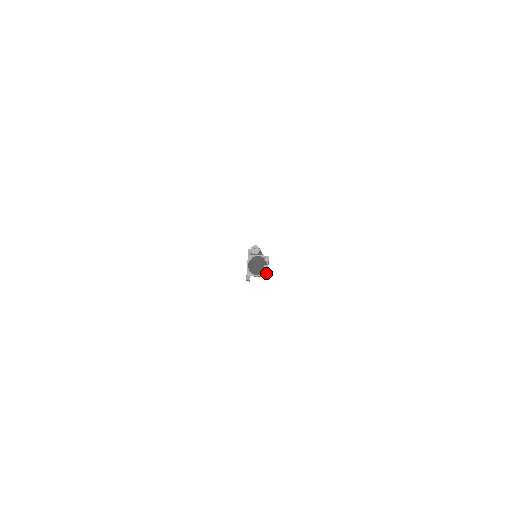
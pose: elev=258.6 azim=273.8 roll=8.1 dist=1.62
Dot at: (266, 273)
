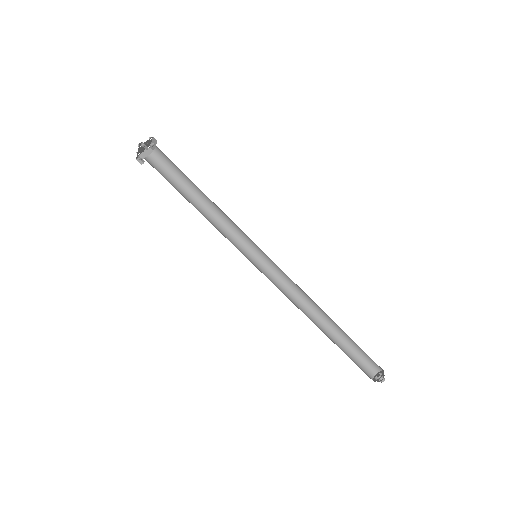
Dot at: occluded
